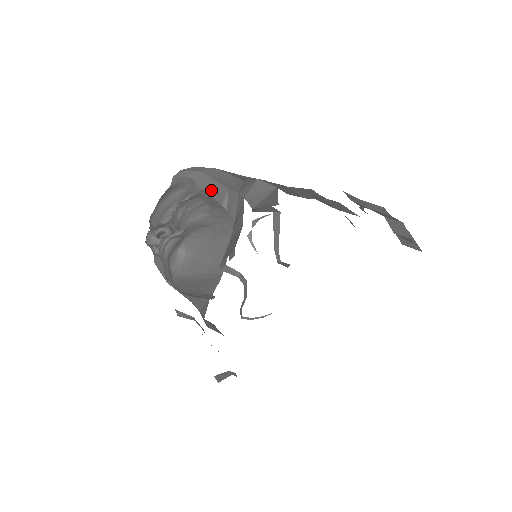
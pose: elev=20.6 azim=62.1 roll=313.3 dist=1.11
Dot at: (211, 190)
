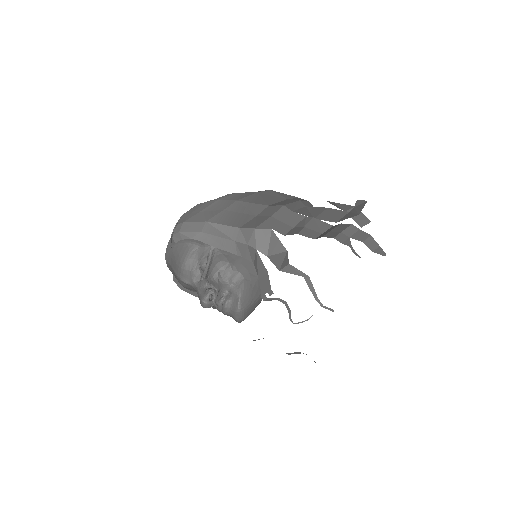
Dot at: (221, 246)
